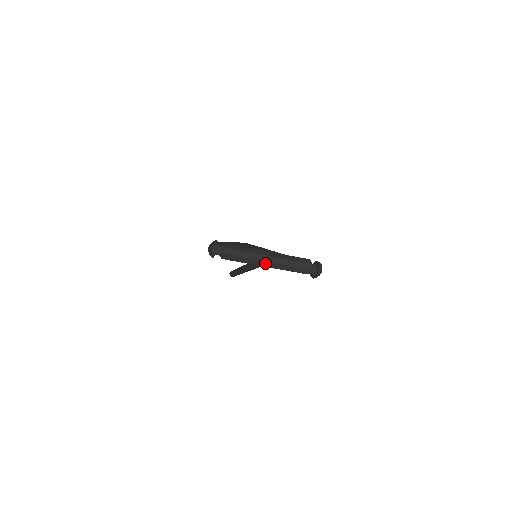
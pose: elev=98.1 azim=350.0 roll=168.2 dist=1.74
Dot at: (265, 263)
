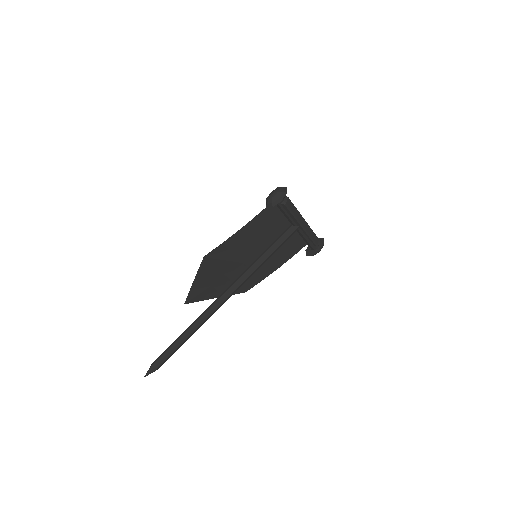
Dot at: (303, 221)
